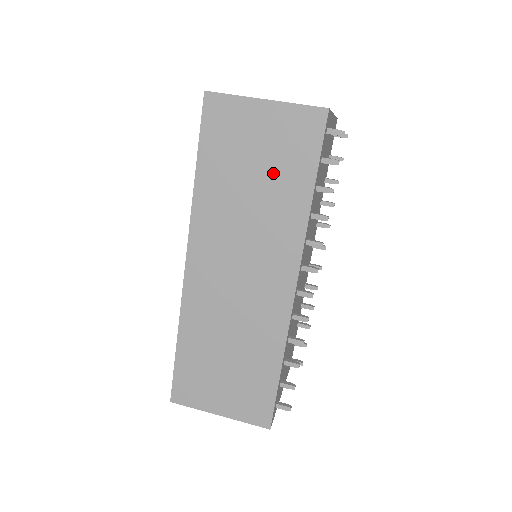
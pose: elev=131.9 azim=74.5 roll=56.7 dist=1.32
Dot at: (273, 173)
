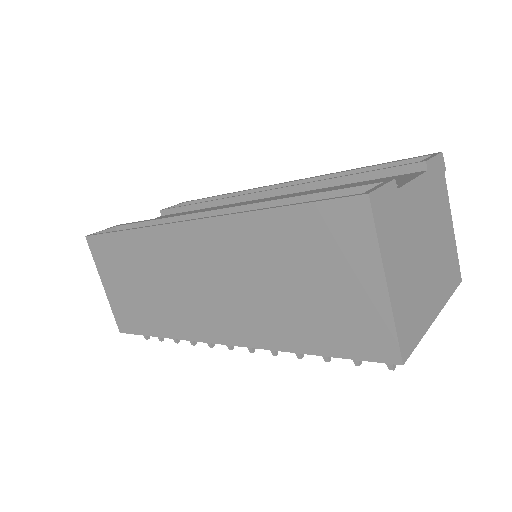
Dot at: (309, 307)
